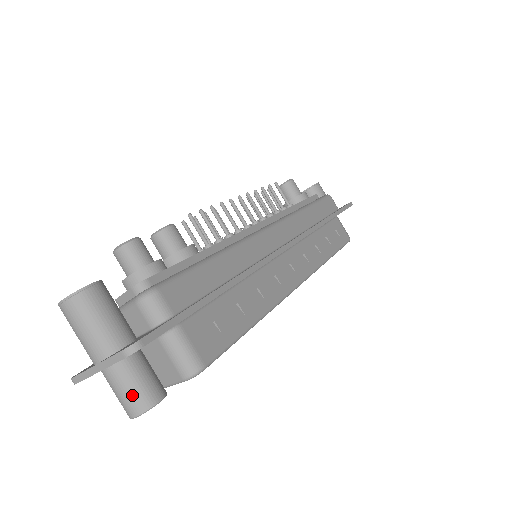
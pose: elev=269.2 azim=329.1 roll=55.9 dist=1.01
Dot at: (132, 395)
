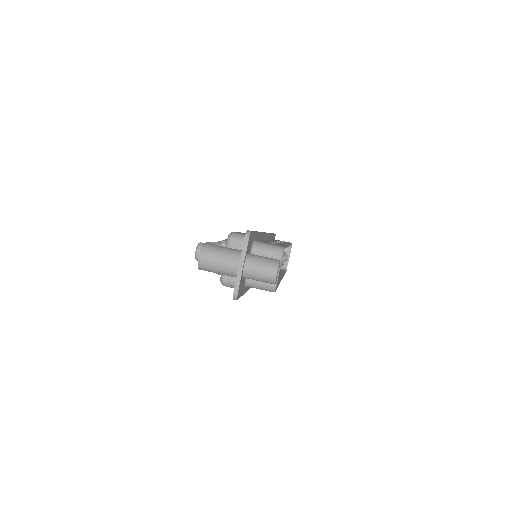
Dot at: (266, 264)
